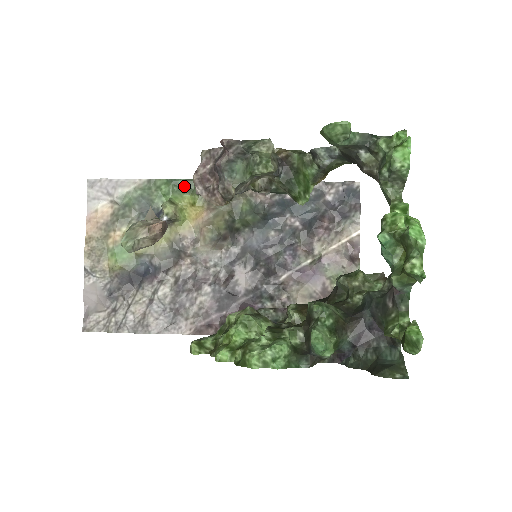
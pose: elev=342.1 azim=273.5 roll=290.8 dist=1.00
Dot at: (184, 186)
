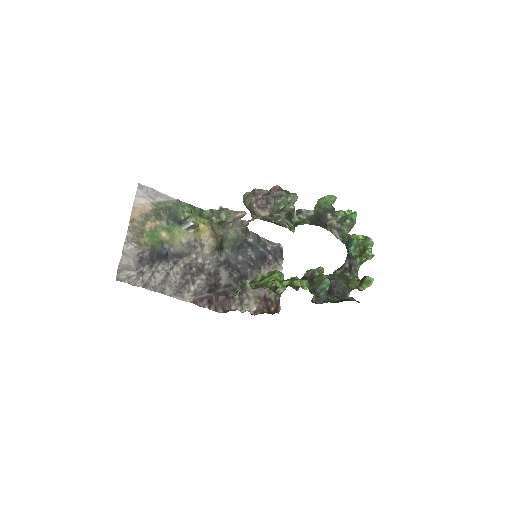
Dot at: (198, 212)
